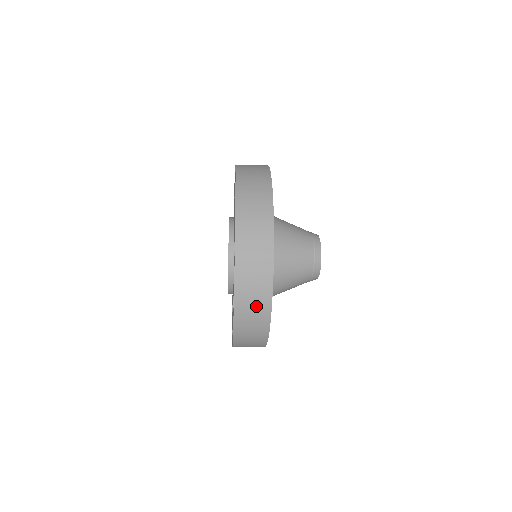
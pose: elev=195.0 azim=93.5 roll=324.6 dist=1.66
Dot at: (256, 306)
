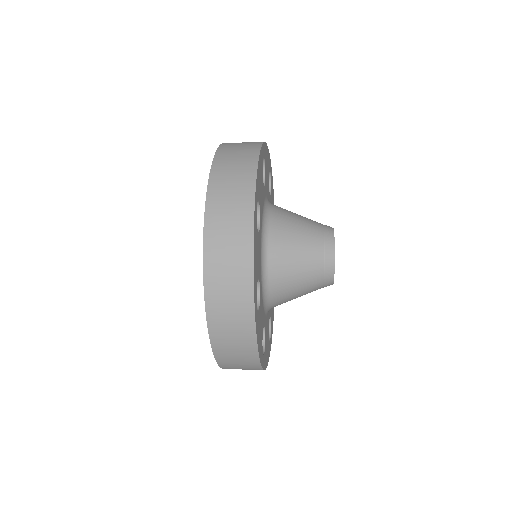
Dot at: occluded
